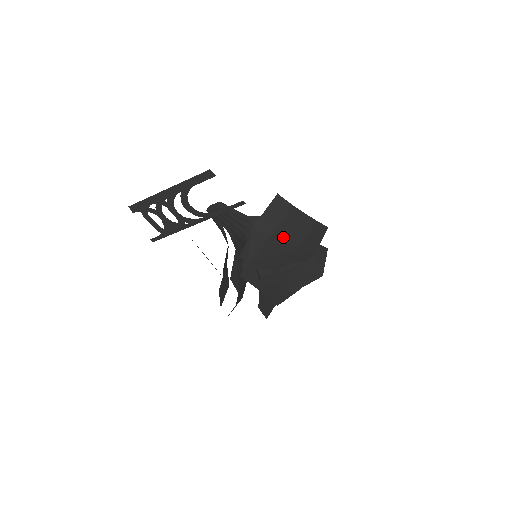
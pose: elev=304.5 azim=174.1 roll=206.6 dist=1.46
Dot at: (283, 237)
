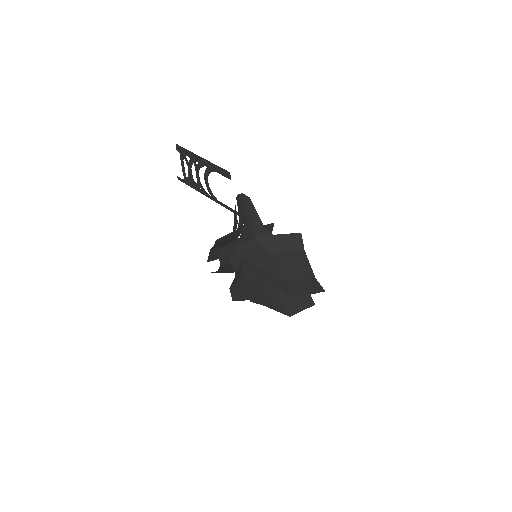
Dot at: (278, 263)
